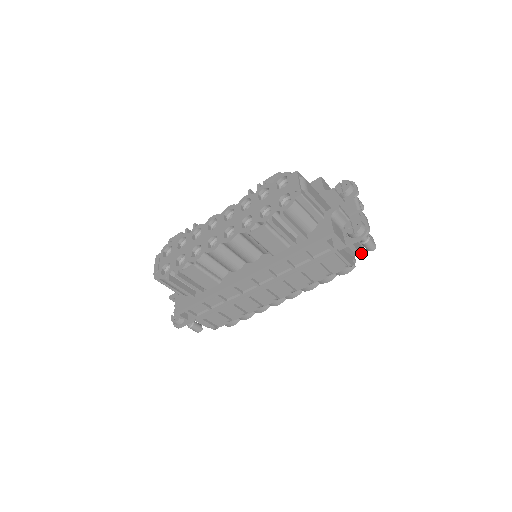
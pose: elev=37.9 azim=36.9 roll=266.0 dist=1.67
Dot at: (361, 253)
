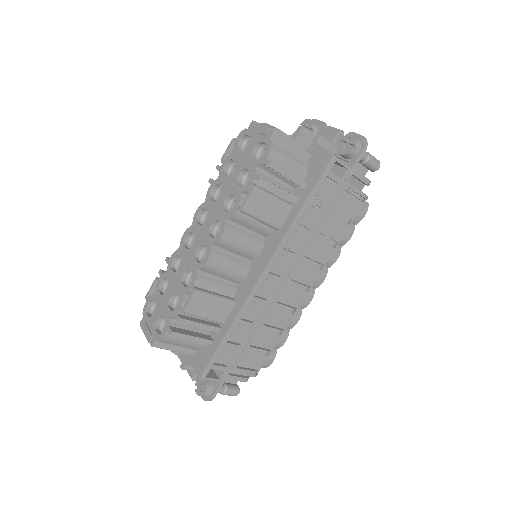
Dot at: (368, 179)
